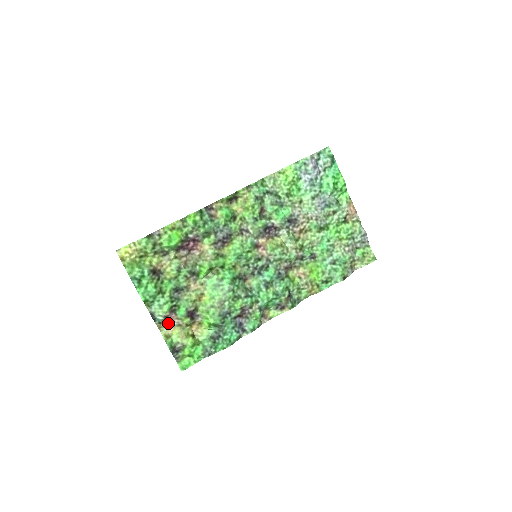
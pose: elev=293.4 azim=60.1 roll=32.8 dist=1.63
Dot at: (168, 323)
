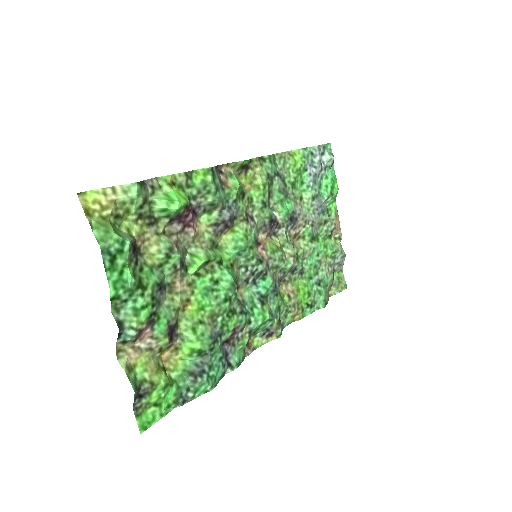
Dot at: (133, 344)
